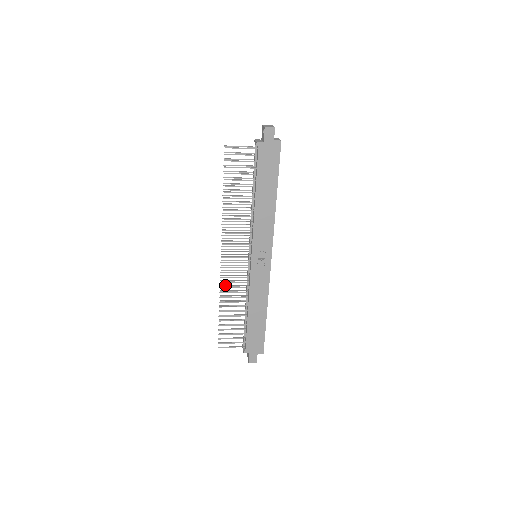
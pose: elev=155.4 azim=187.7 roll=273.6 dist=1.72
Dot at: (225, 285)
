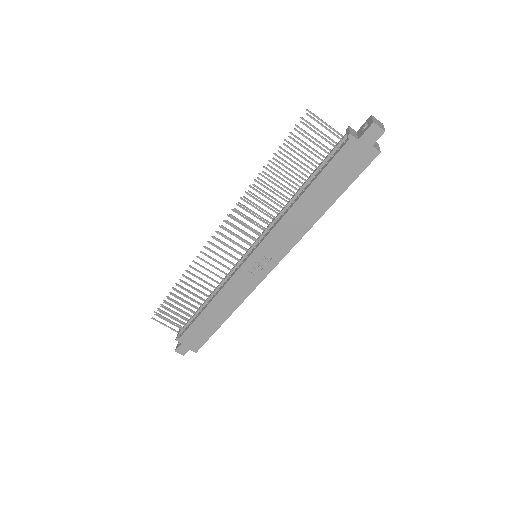
Dot at: occluded
